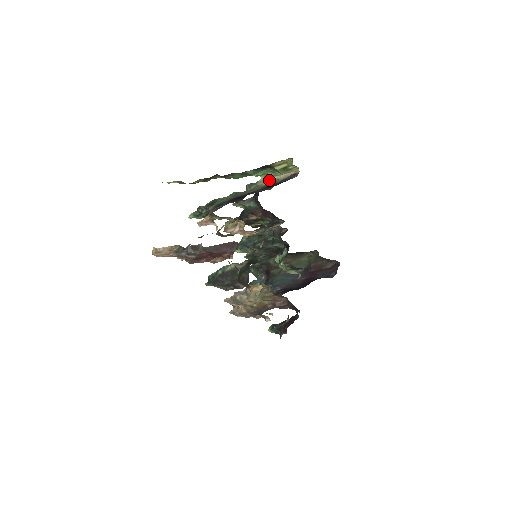
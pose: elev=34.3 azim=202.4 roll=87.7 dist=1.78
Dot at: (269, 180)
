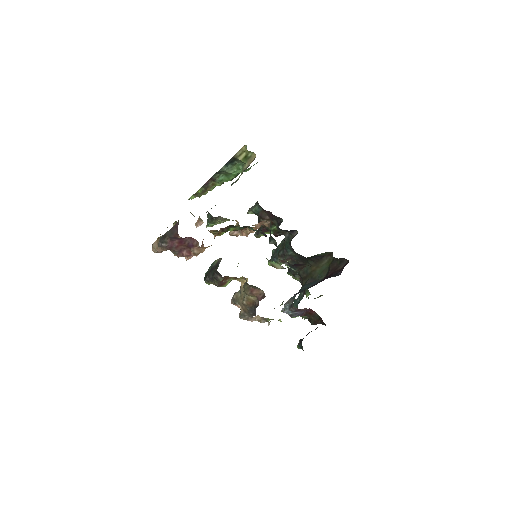
Dot at: (241, 173)
